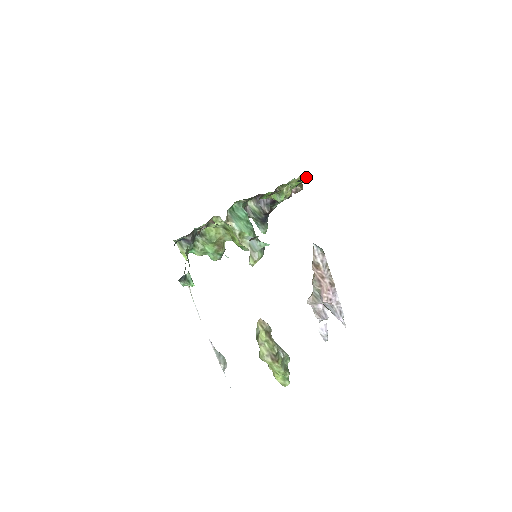
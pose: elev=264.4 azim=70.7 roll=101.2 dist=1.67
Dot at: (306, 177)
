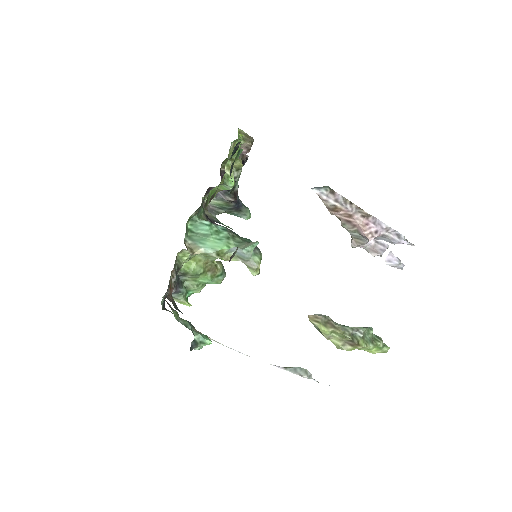
Dot at: occluded
